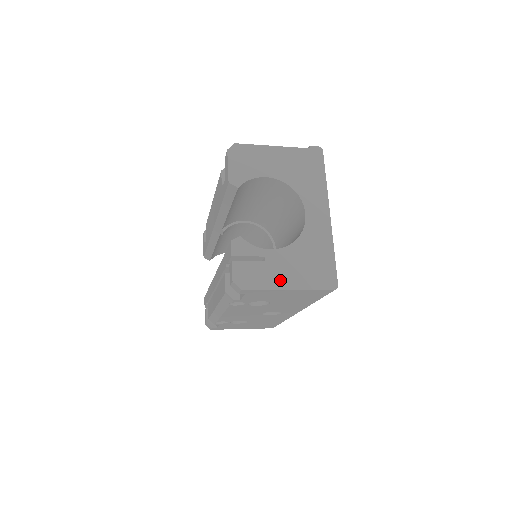
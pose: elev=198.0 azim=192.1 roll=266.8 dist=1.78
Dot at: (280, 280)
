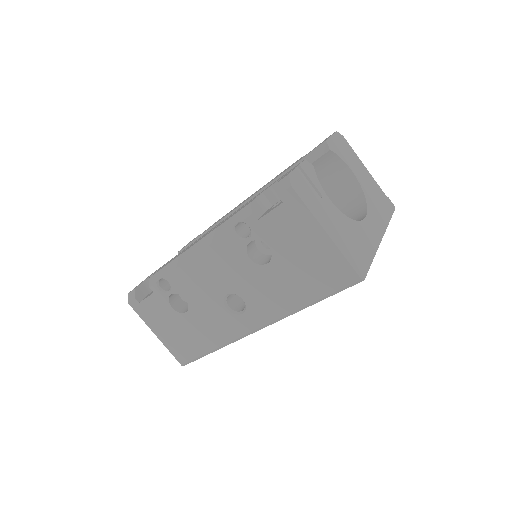
Dot at: (324, 220)
